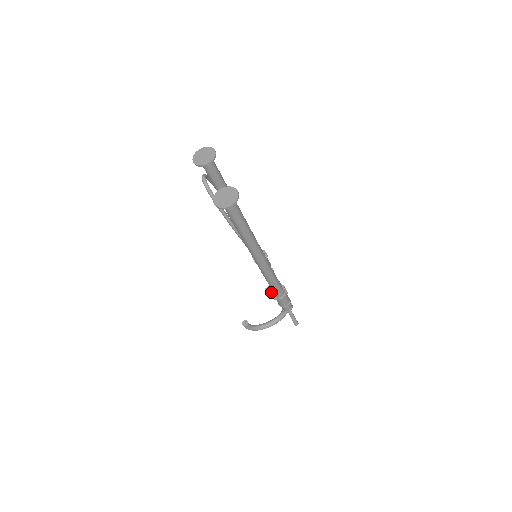
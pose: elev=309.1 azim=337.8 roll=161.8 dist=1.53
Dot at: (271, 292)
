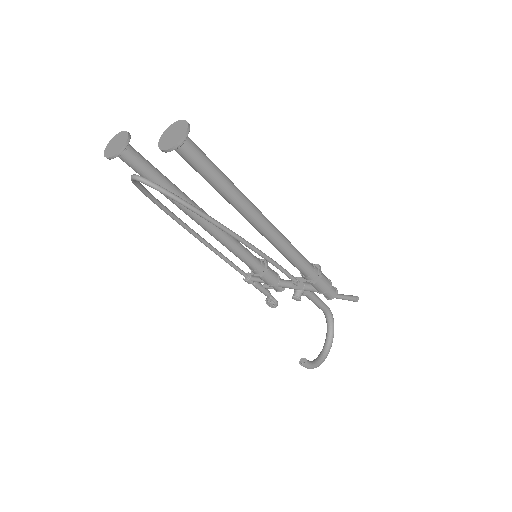
Dot at: (303, 281)
